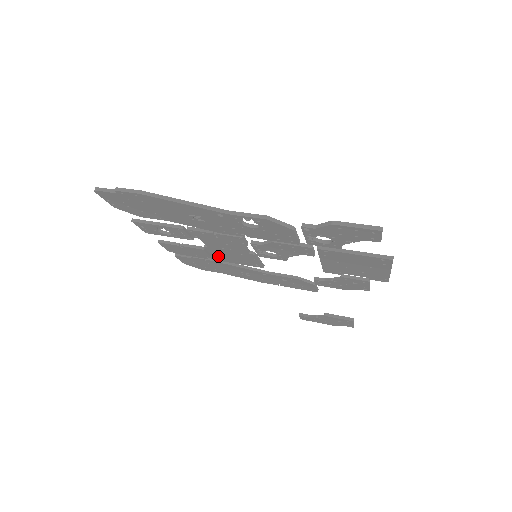
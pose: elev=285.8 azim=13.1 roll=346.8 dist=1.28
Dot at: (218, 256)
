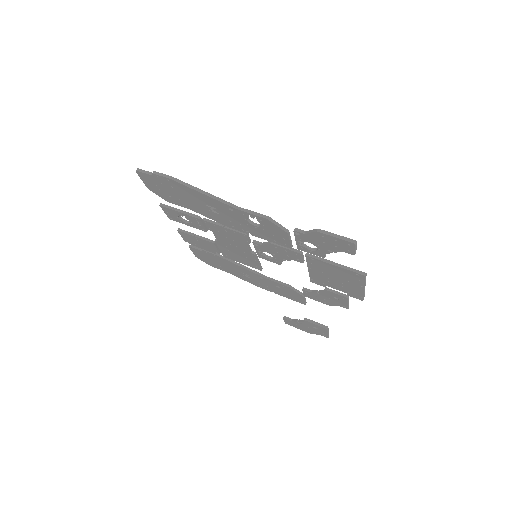
Dot at: (225, 252)
